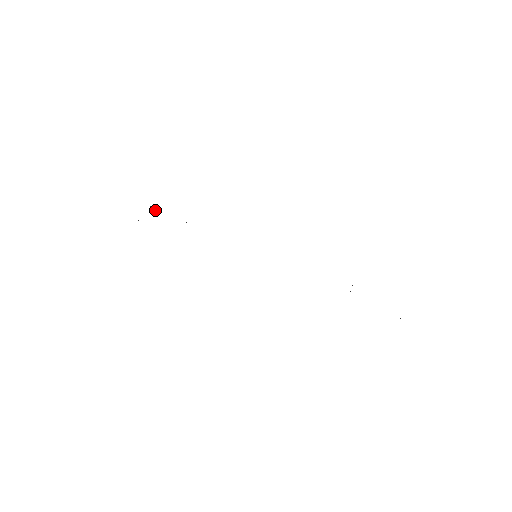
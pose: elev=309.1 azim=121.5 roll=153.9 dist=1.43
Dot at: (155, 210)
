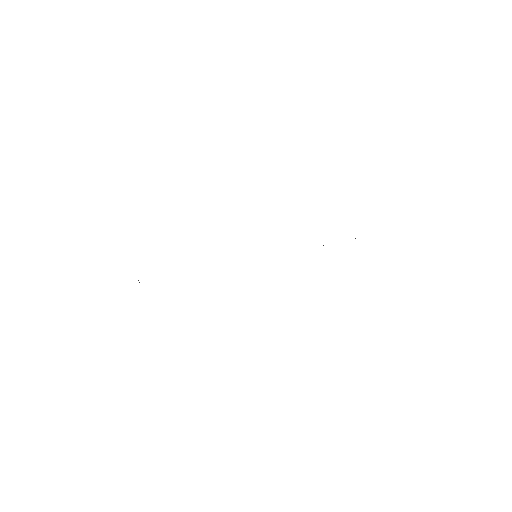
Dot at: occluded
